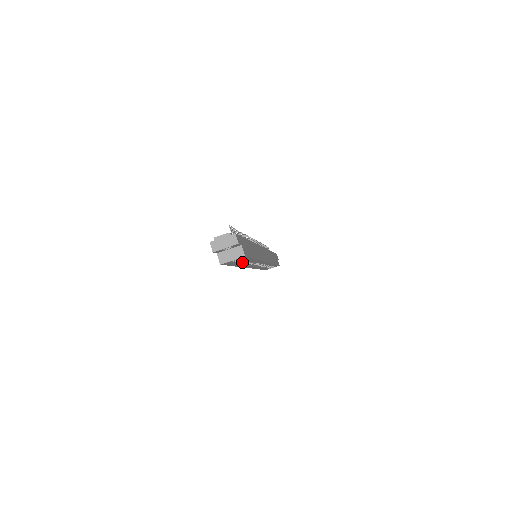
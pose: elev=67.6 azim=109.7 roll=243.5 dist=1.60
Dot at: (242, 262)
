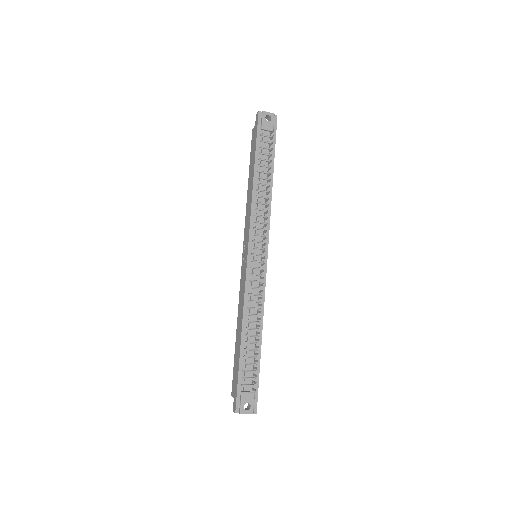
Dot at: occluded
